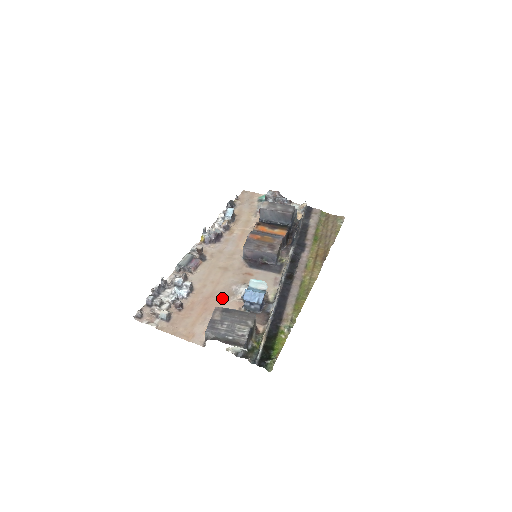
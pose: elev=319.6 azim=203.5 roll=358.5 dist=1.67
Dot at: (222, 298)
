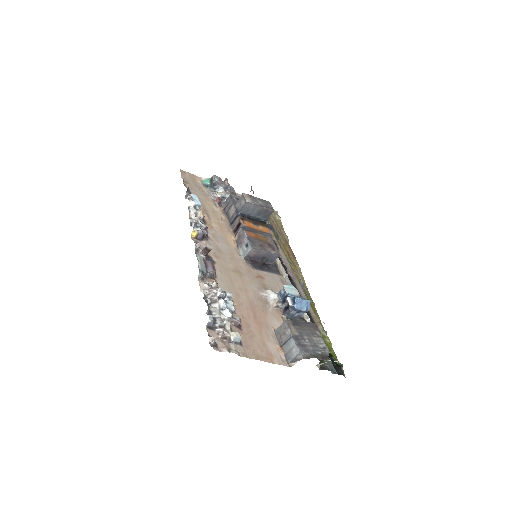
Dot at: (262, 308)
